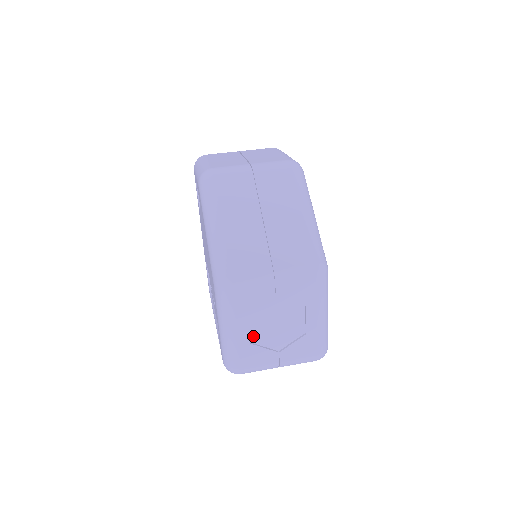
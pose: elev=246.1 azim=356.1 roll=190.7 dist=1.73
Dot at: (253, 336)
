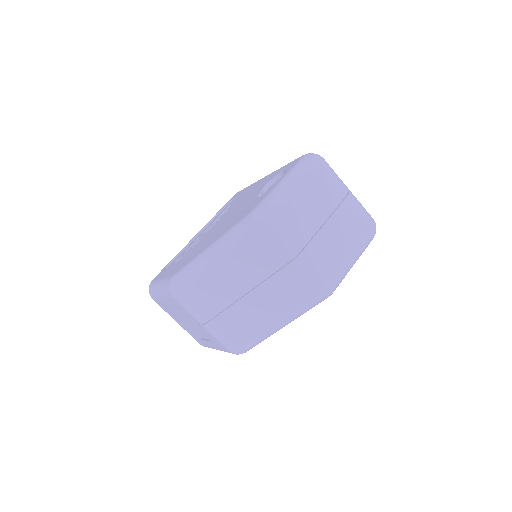
Dot at: (171, 307)
